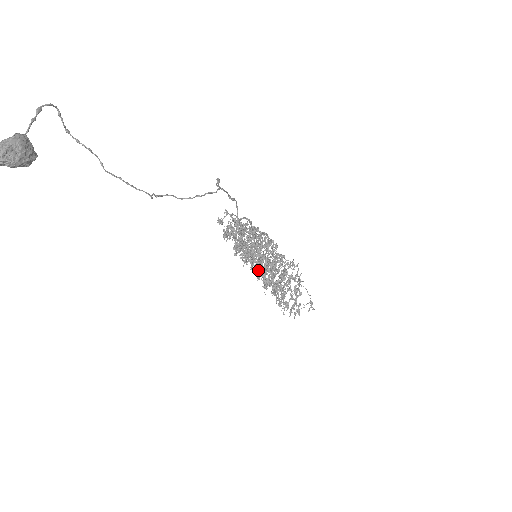
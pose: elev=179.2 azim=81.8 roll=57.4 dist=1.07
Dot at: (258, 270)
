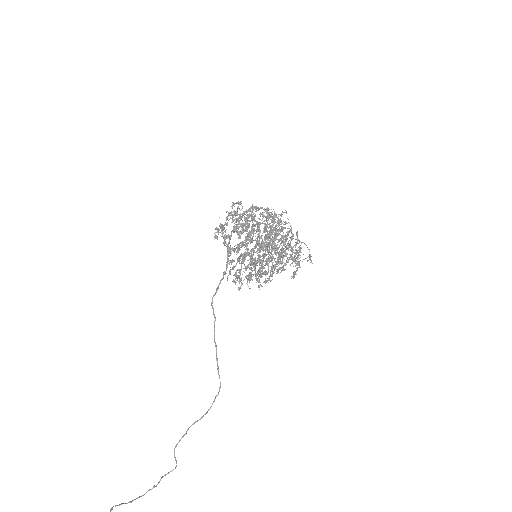
Dot at: (259, 264)
